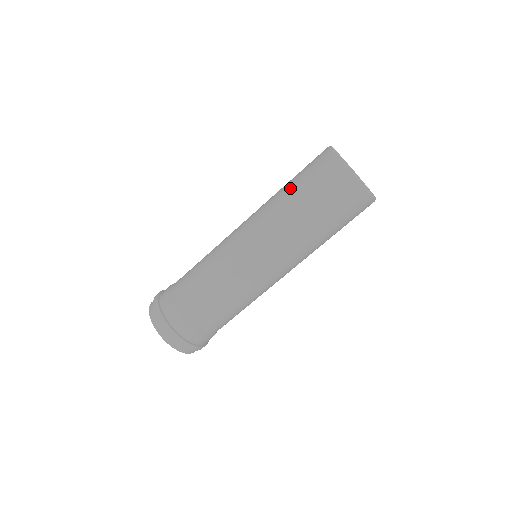
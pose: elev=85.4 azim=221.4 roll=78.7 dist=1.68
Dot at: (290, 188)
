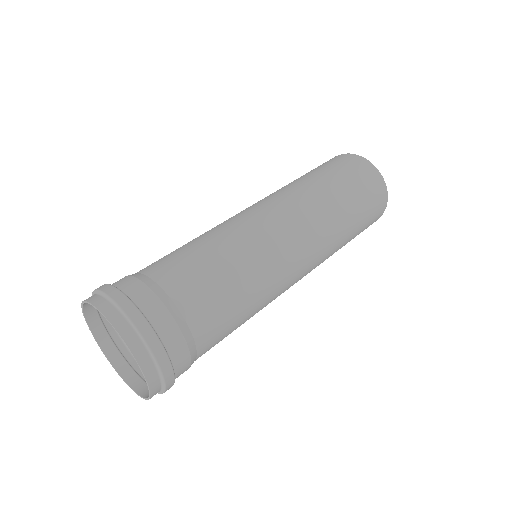
Dot at: occluded
